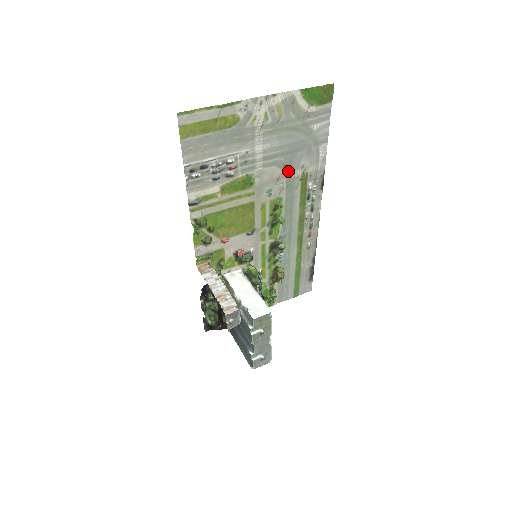
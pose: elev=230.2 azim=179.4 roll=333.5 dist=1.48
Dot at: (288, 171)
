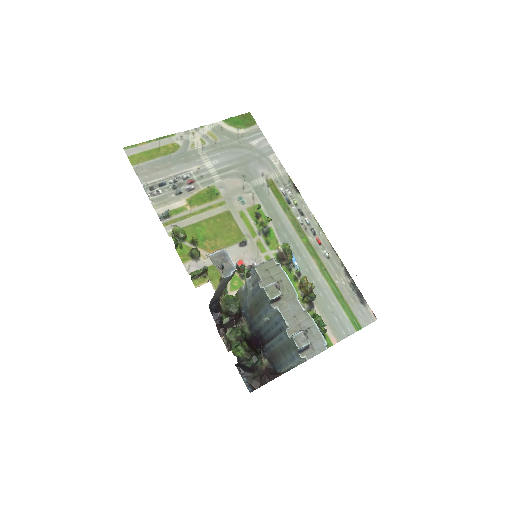
Dot at: (250, 181)
